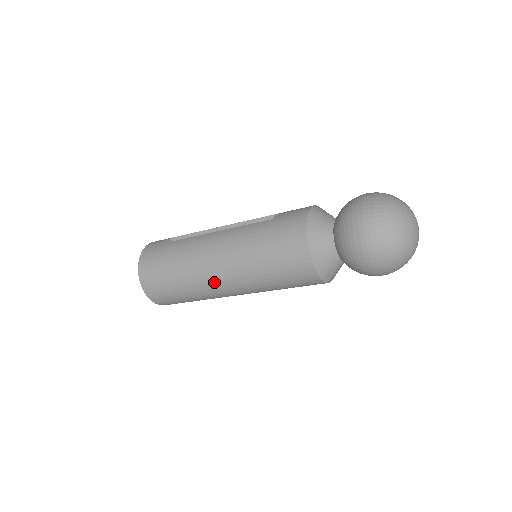
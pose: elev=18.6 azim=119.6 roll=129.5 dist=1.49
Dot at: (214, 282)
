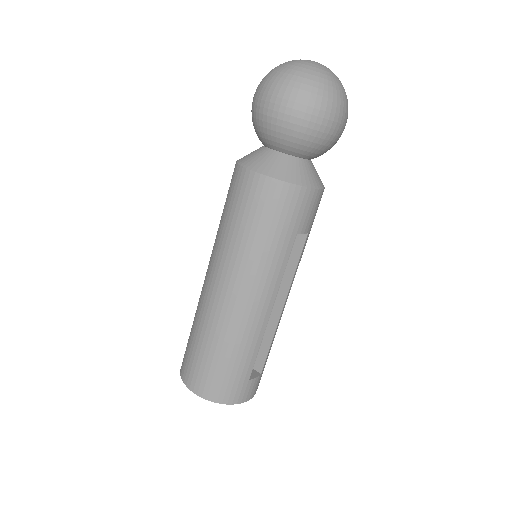
Dot at: (224, 302)
